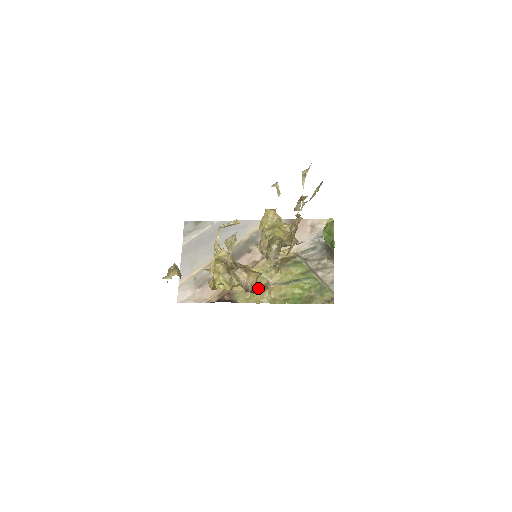
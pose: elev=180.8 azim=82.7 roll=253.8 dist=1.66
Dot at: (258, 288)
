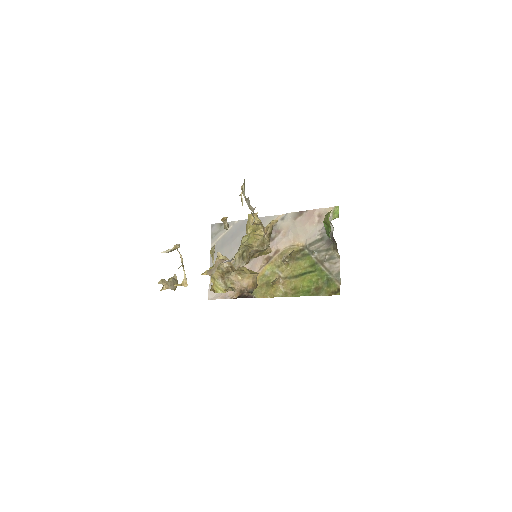
Dot at: occluded
